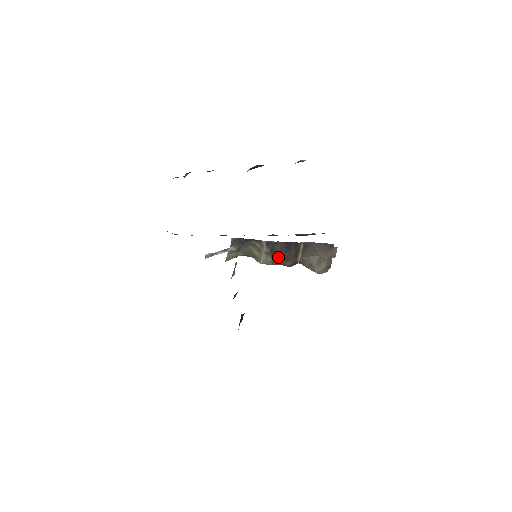
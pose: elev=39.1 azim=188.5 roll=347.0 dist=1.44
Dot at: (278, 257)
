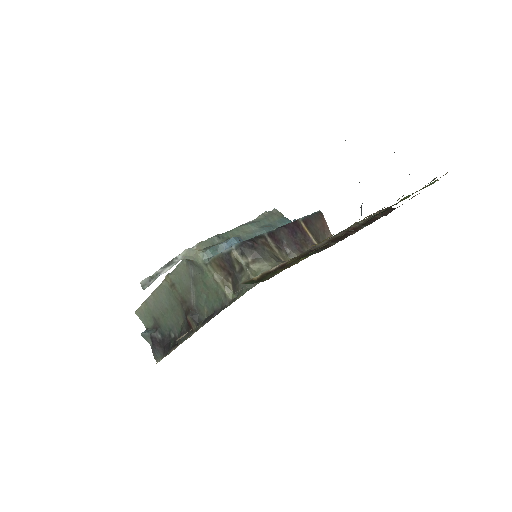
Dot at: (293, 247)
